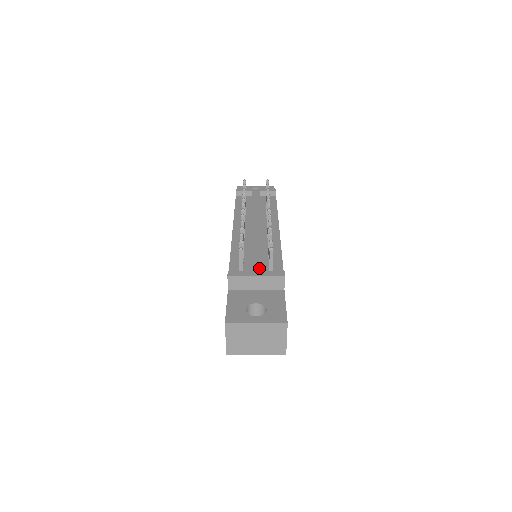
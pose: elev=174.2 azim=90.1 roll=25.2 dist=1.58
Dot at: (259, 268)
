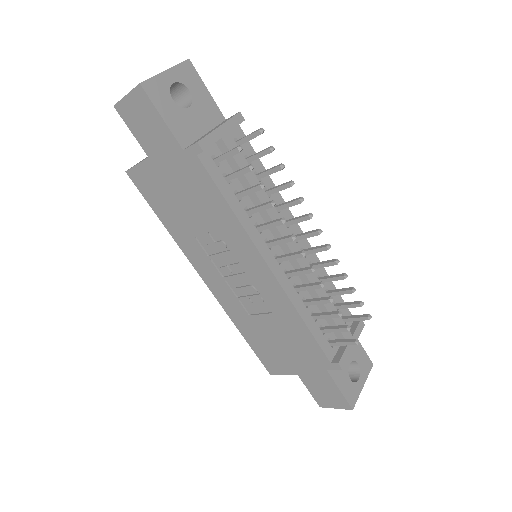
Dot at: (349, 333)
